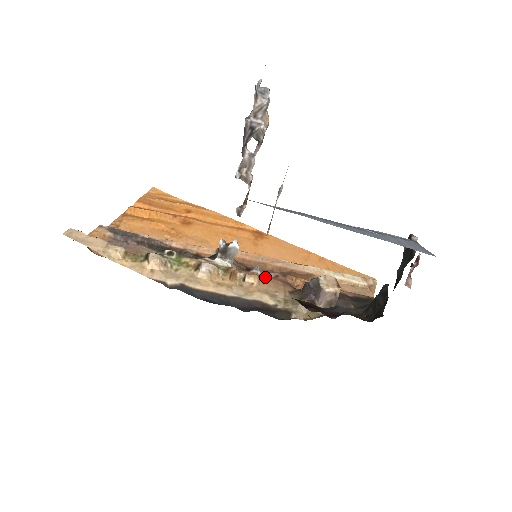
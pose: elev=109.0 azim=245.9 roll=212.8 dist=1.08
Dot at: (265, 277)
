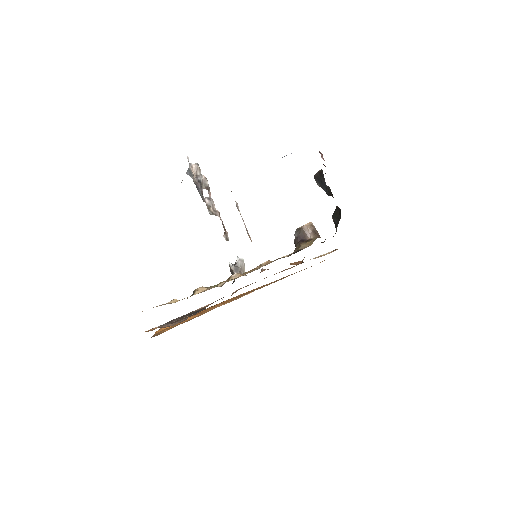
Dot at: occluded
